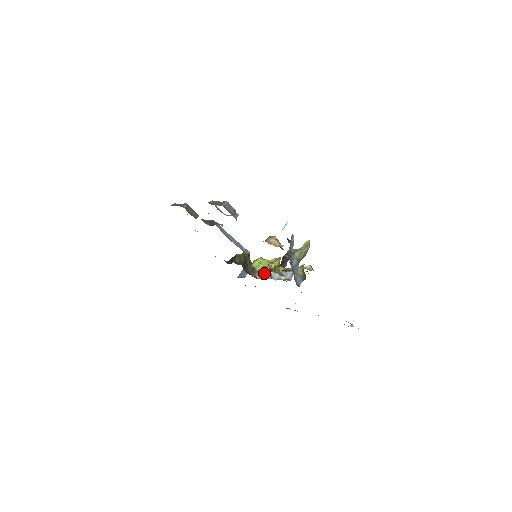
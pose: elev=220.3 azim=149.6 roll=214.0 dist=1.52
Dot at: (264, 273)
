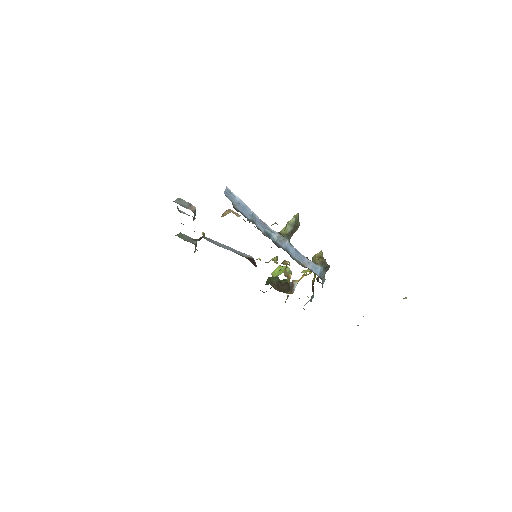
Dot at: (296, 284)
